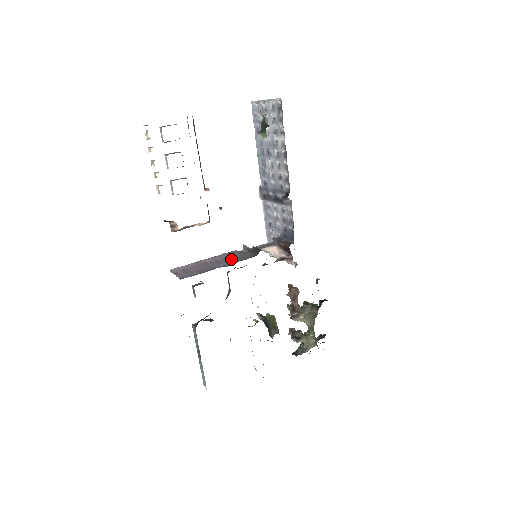
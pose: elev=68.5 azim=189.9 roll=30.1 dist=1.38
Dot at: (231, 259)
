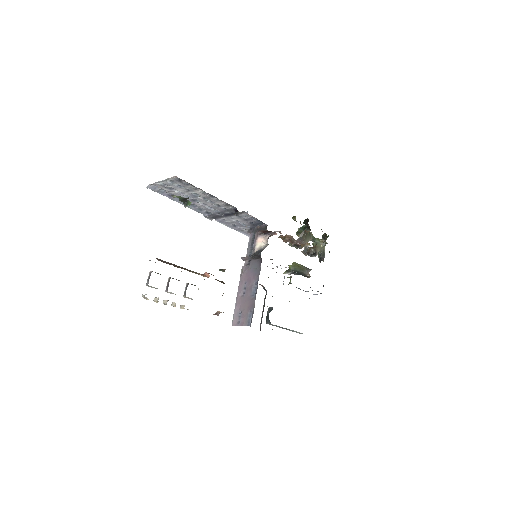
Dot at: (252, 279)
